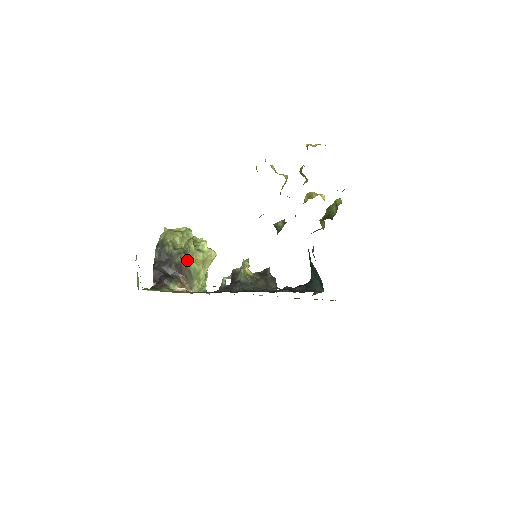
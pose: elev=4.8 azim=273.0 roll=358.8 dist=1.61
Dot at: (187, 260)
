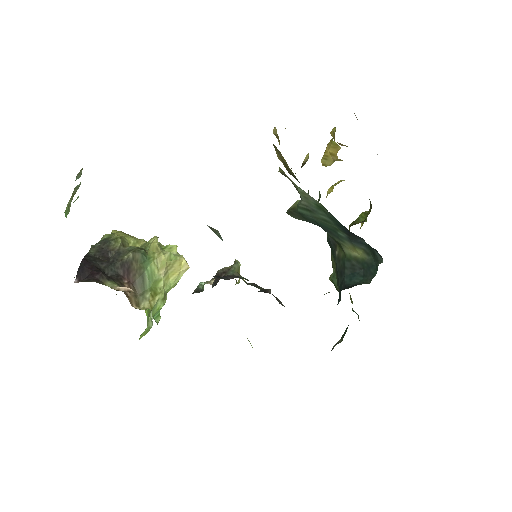
Dot at: (143, 258)
